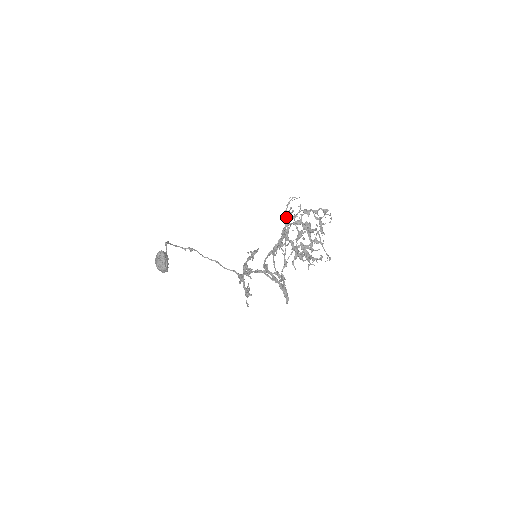
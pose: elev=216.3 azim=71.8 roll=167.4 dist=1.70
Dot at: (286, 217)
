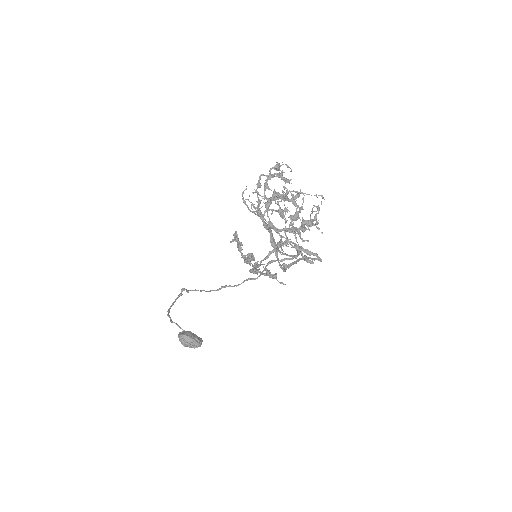
Dot at: (254, 213)
